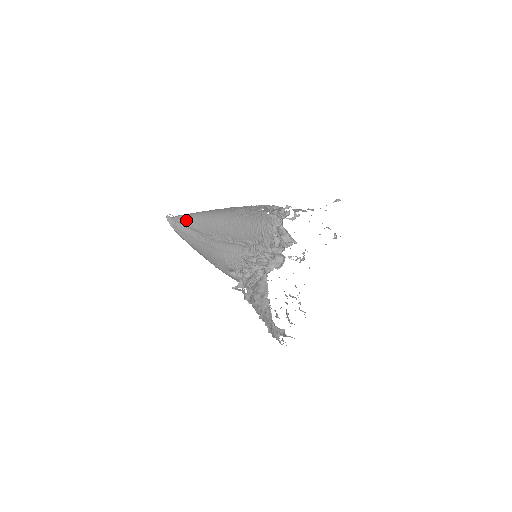
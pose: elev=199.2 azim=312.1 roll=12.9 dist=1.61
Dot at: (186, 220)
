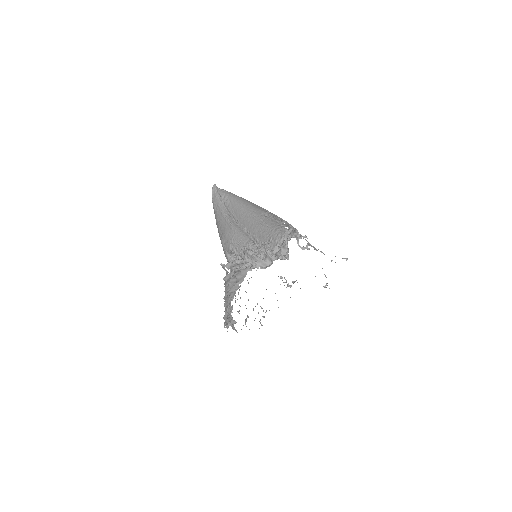
Dot at: (226, 195)
